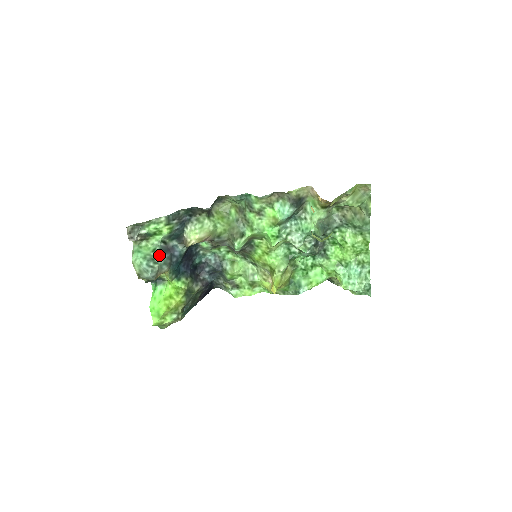
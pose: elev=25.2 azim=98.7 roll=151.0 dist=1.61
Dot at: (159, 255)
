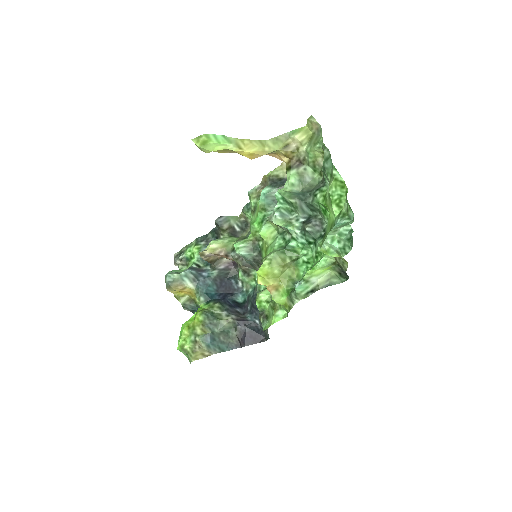
Dot at: (185, 270)
